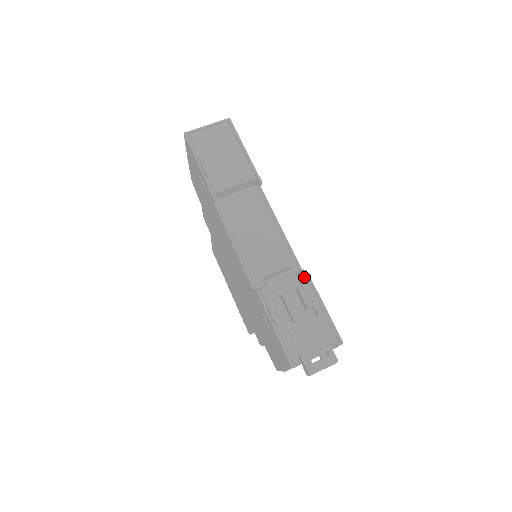
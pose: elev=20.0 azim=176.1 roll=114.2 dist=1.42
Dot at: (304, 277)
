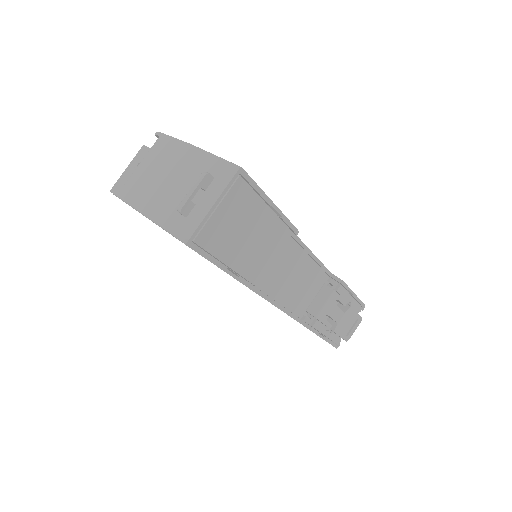
Dot at: (342, 288)
